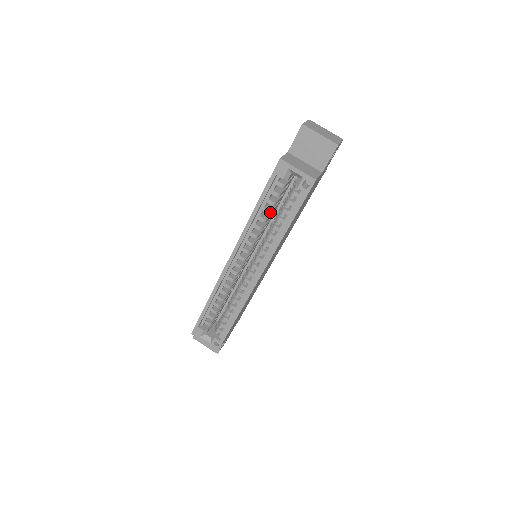
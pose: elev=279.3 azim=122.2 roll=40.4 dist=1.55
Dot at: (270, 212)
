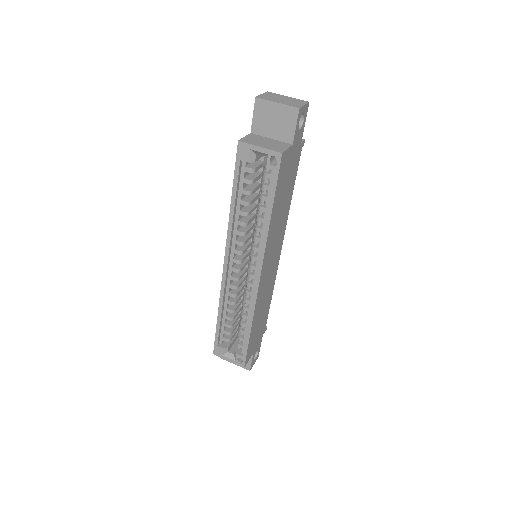
Dot at: (249, 203)
